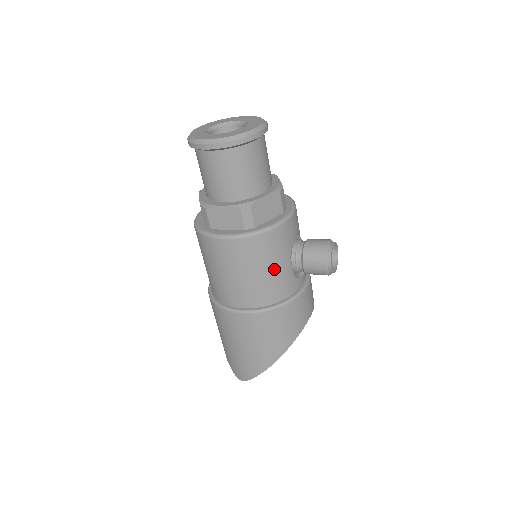
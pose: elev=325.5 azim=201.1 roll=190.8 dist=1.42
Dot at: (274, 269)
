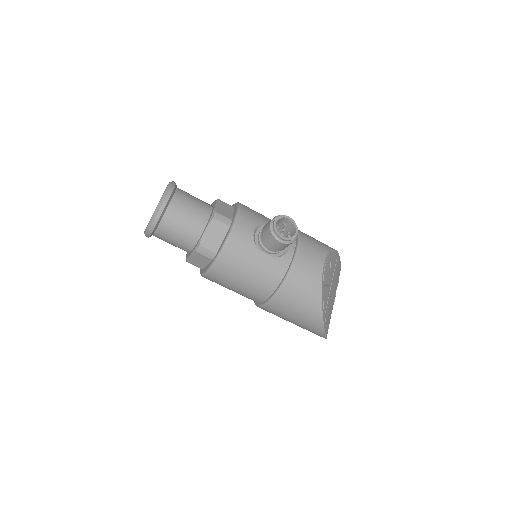
Dot at: (253, 267)
